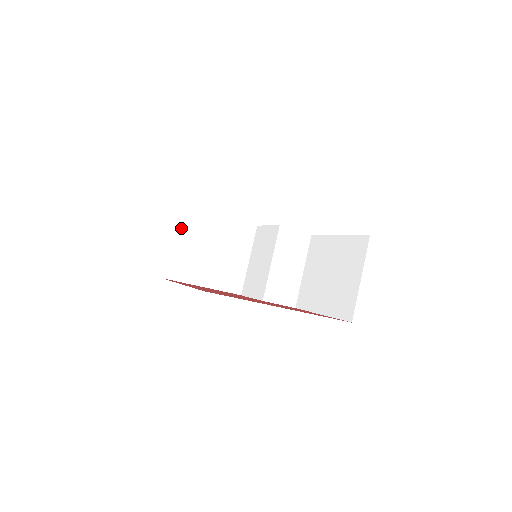
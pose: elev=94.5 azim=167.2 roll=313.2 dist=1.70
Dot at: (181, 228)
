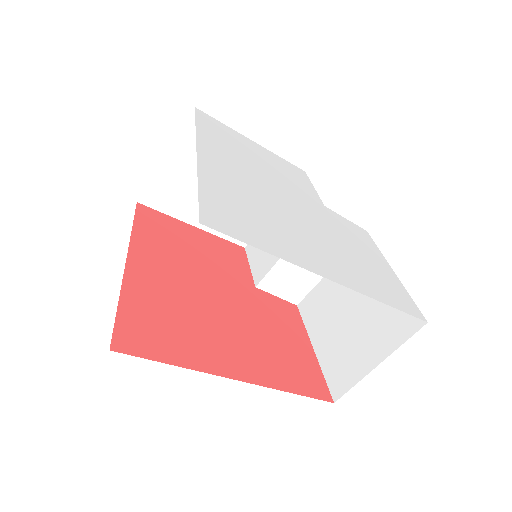
Dot at: (185, 146)
